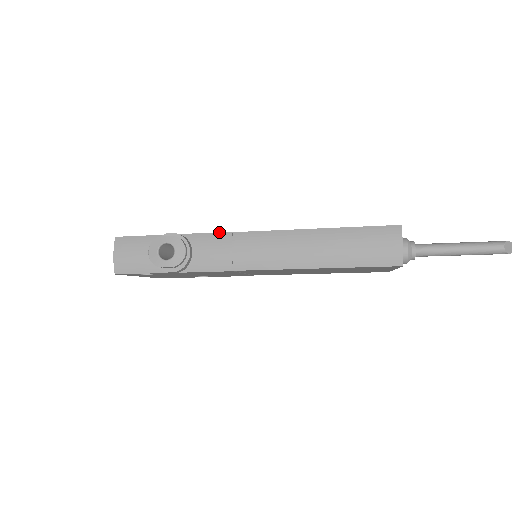
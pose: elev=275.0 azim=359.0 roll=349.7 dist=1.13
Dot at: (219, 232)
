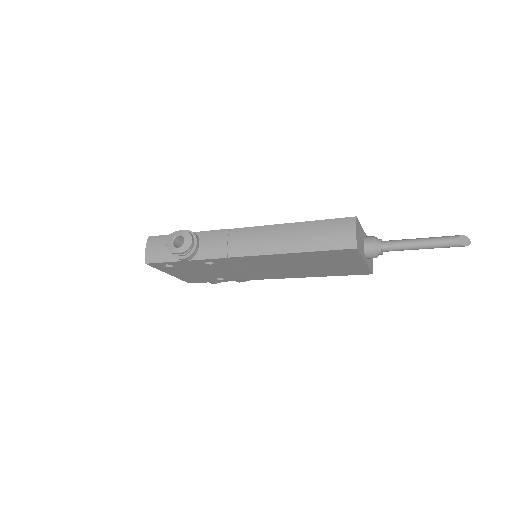
Dot at: (220, 229)
